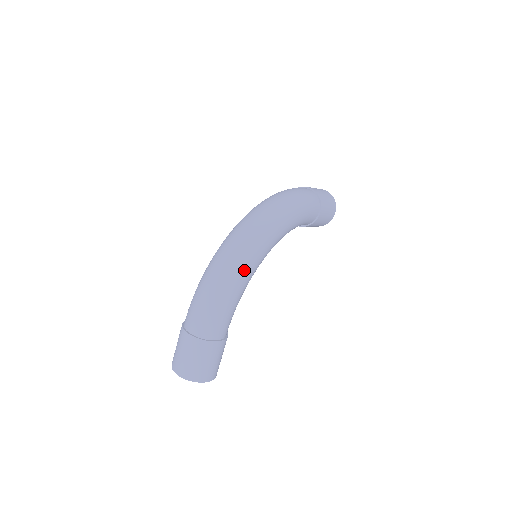
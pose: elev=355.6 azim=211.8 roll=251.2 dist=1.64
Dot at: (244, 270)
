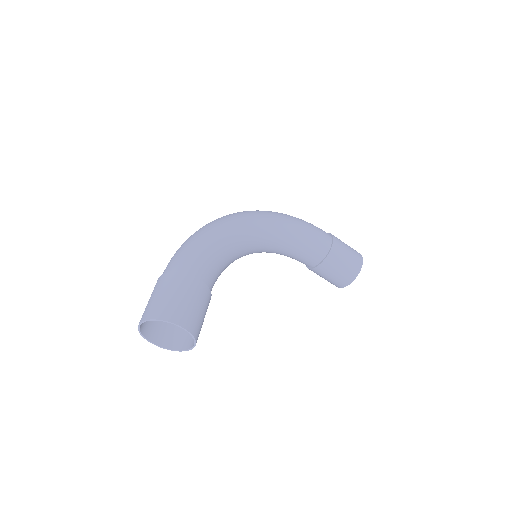
Dot at: (225, 224)
